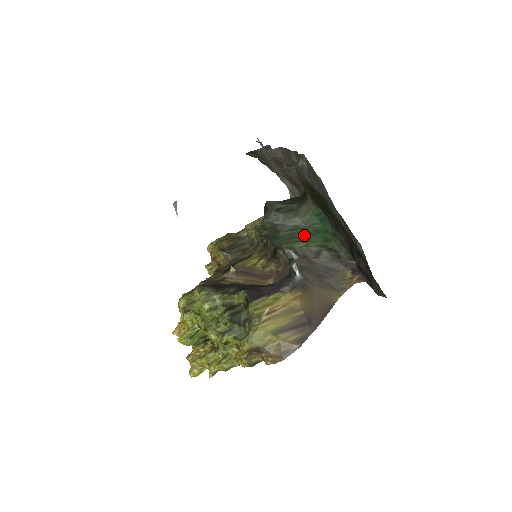
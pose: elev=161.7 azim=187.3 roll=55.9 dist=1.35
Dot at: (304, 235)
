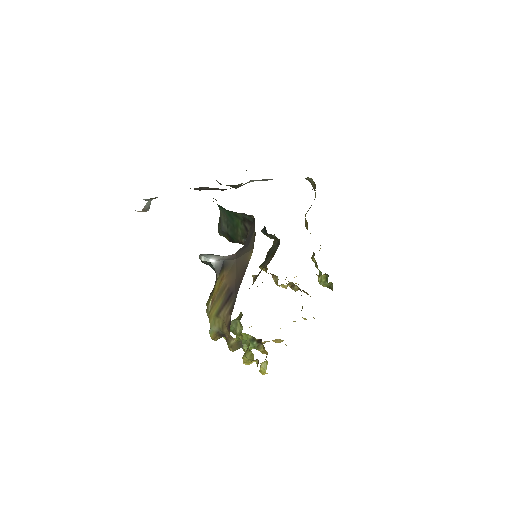
Dot at: (233, 224)
